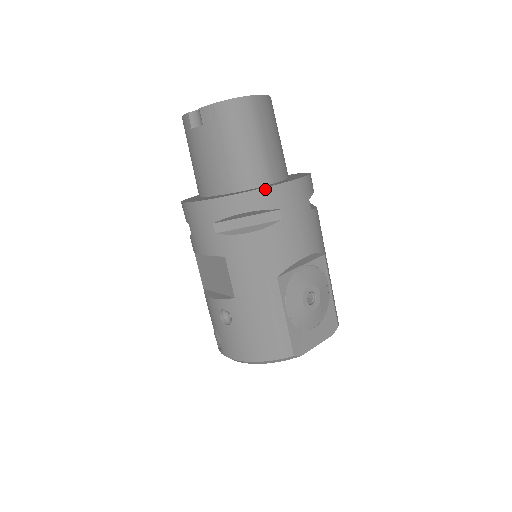
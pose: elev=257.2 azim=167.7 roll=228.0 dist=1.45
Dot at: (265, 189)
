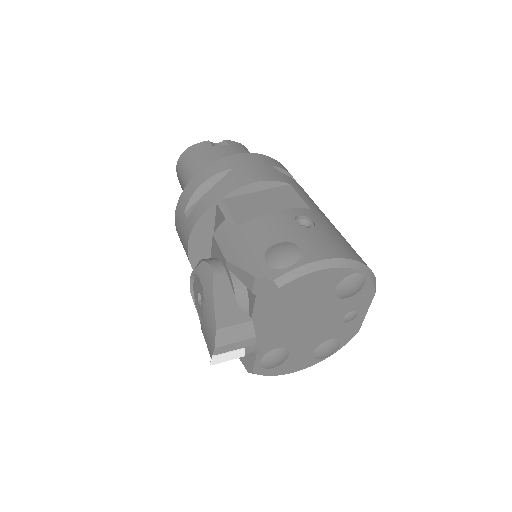
Dot at: occluded
